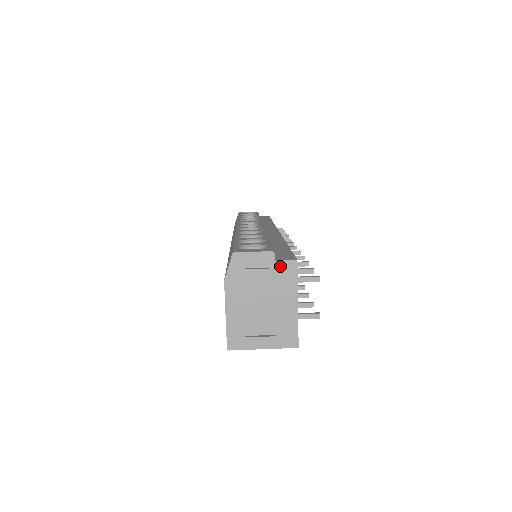
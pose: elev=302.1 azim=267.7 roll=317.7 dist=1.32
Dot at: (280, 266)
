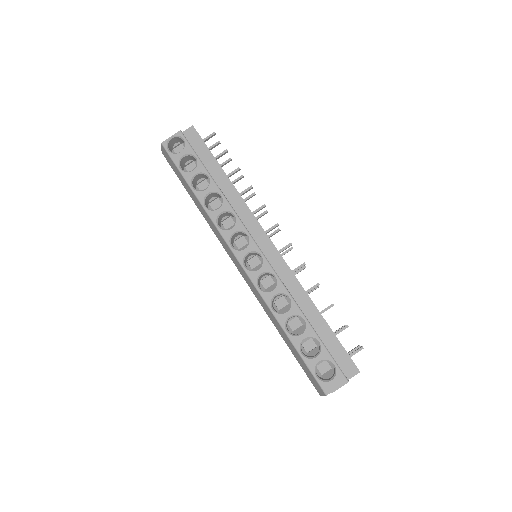
Dot at: occluded
